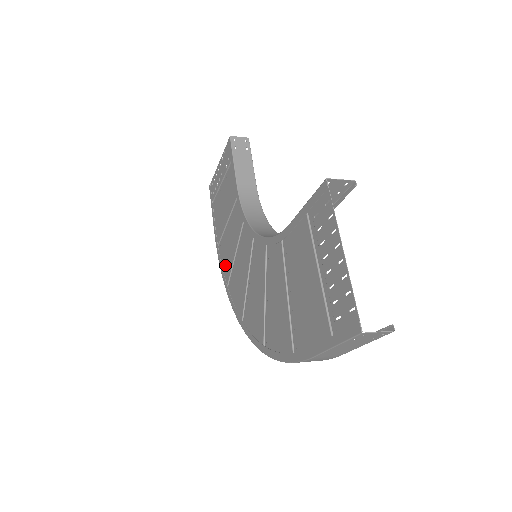
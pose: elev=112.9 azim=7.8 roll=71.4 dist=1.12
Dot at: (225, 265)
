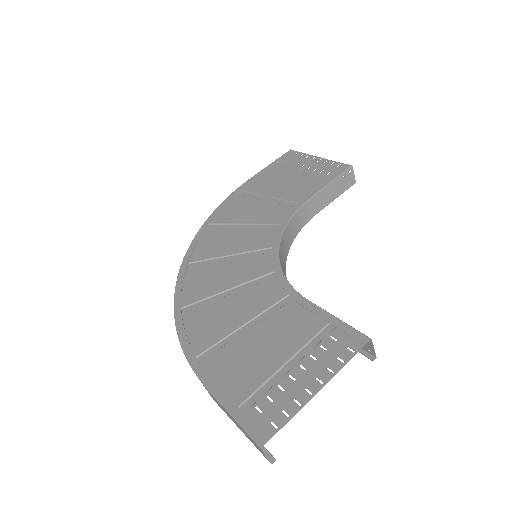
Dot at: (227, 211)
